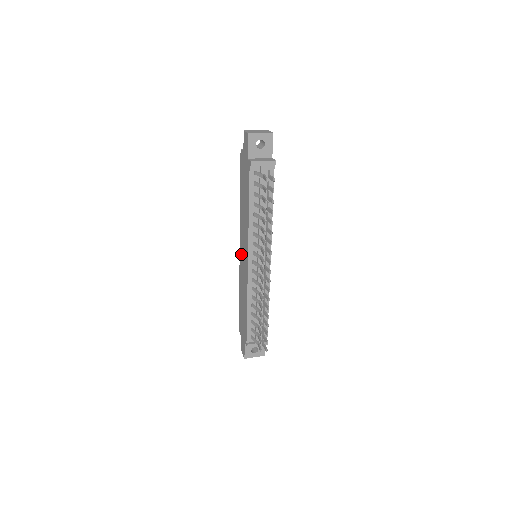
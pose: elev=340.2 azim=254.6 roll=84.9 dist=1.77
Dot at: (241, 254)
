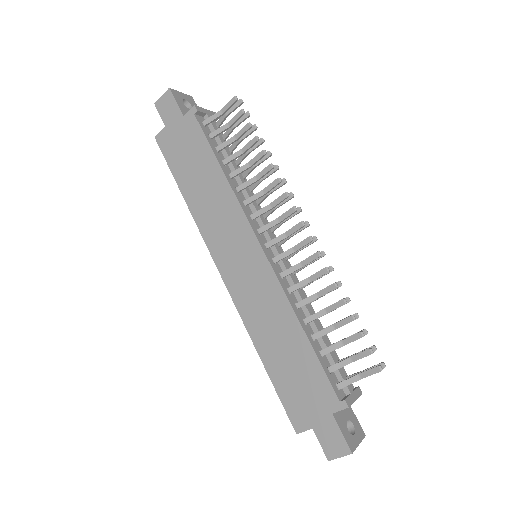
Dot at: (231, 272)
